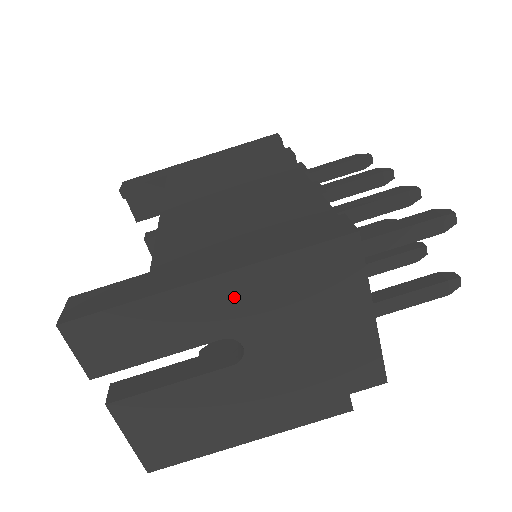
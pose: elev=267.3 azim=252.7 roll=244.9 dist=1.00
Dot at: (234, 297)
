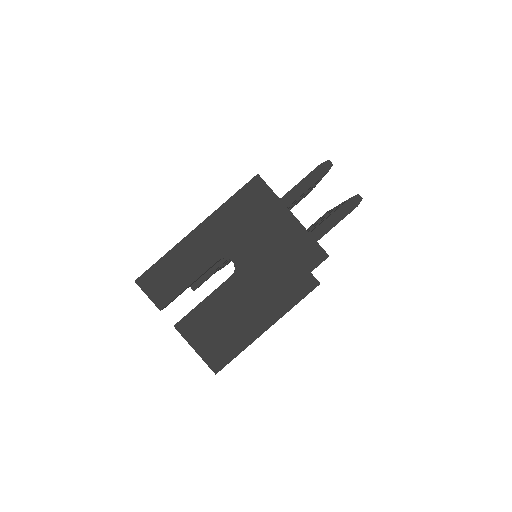
Dot at: (214, 233)
